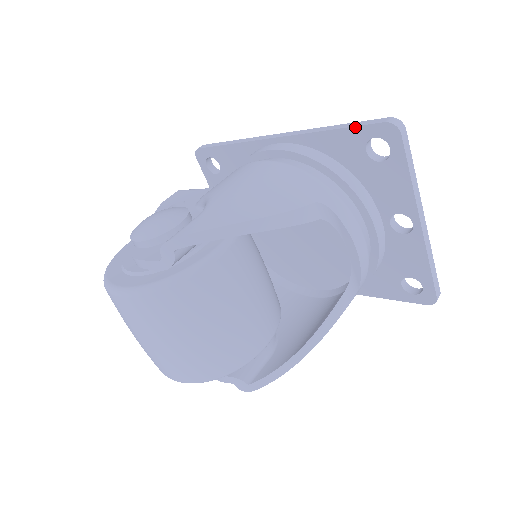
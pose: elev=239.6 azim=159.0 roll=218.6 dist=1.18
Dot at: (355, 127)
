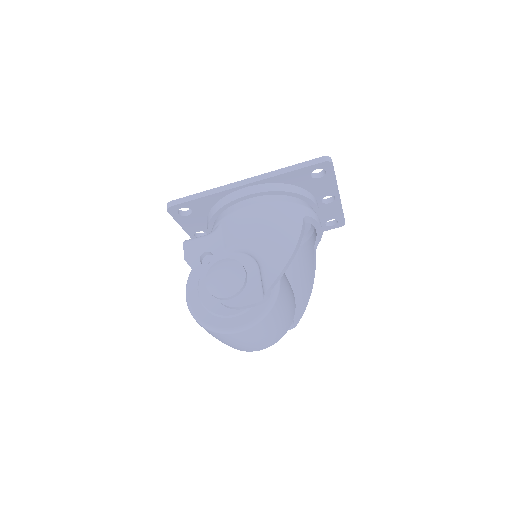
Dot at: (305, 168)
